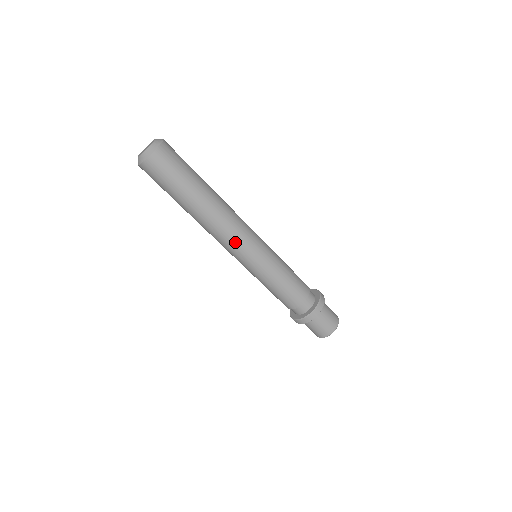
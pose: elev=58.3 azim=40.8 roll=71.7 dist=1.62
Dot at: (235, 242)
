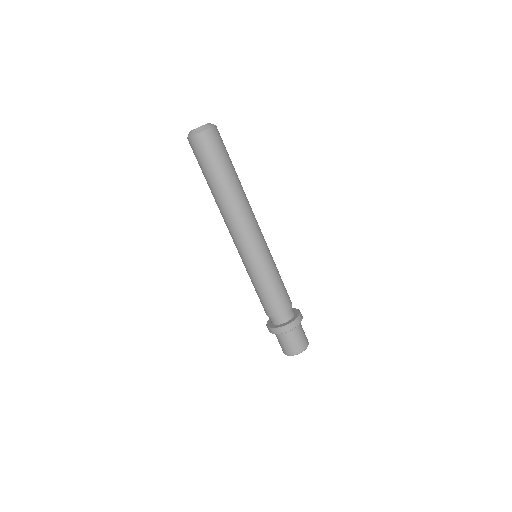
Dot at: (247, 232)
